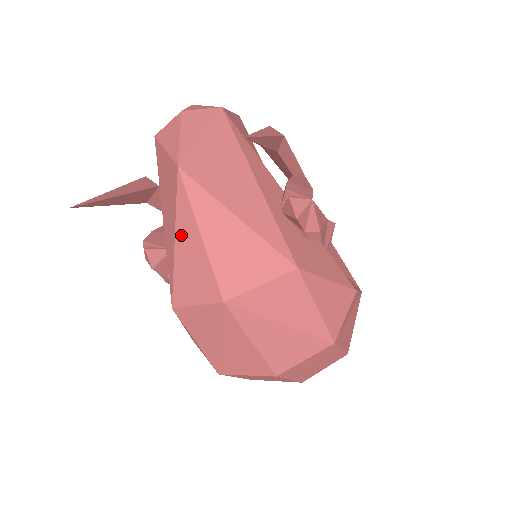
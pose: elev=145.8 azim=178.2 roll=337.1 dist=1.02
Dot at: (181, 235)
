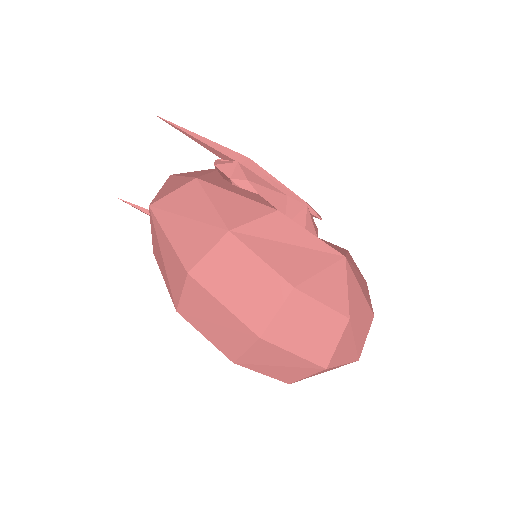
Dot at: occluded
